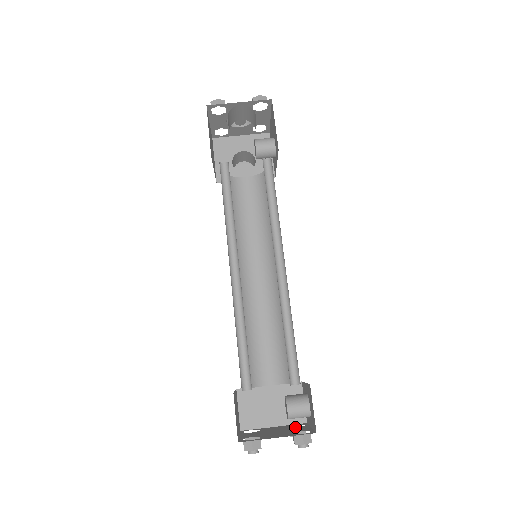
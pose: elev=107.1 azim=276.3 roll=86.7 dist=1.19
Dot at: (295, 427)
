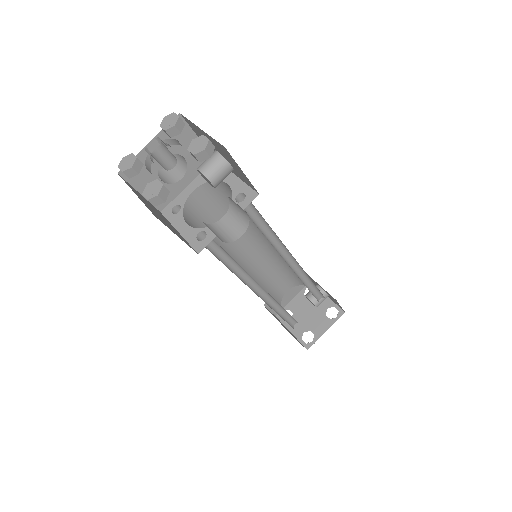
Dot at: occluded
